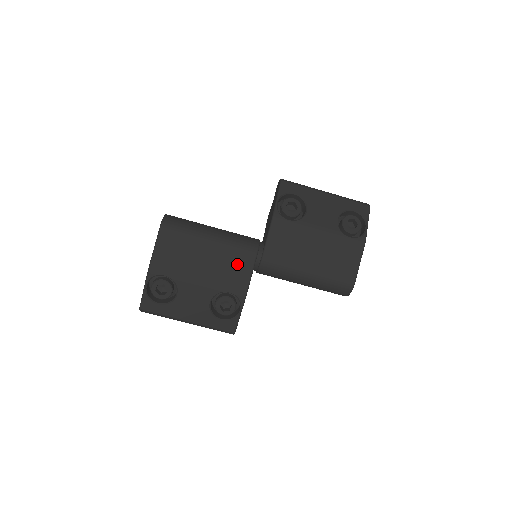
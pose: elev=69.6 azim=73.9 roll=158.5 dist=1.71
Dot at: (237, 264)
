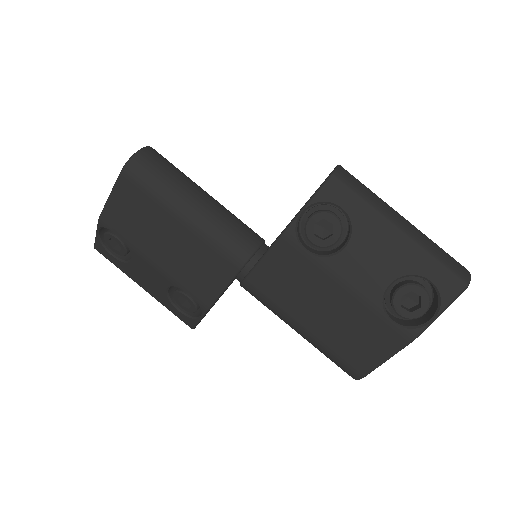
Dot at: (209, 268)
